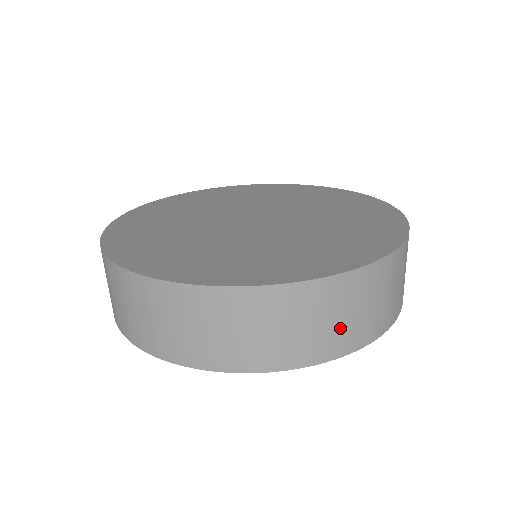
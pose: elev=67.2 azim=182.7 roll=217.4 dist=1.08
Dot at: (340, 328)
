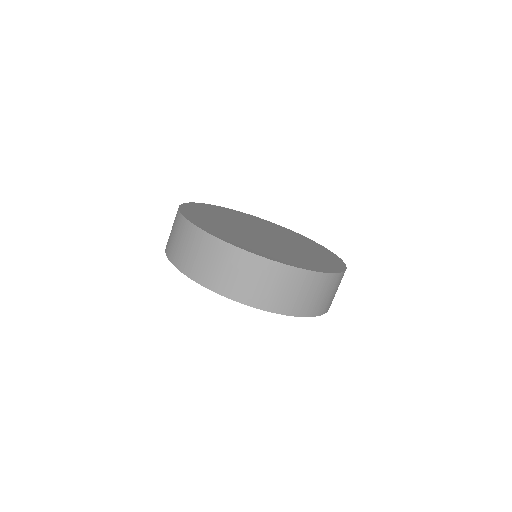
Dot at: (295, 299)
